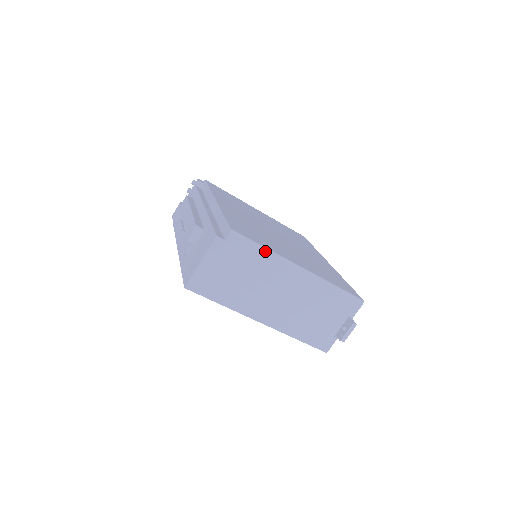
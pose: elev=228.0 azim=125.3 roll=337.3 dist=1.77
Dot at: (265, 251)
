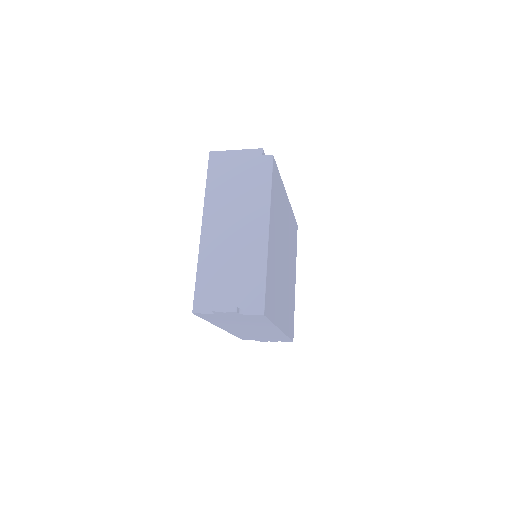
Dot at: (268, 190)
